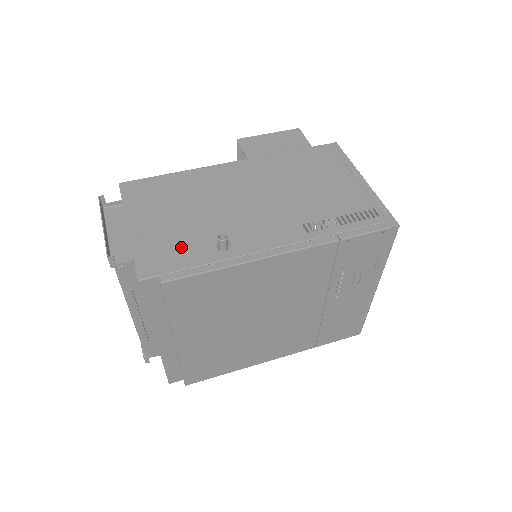
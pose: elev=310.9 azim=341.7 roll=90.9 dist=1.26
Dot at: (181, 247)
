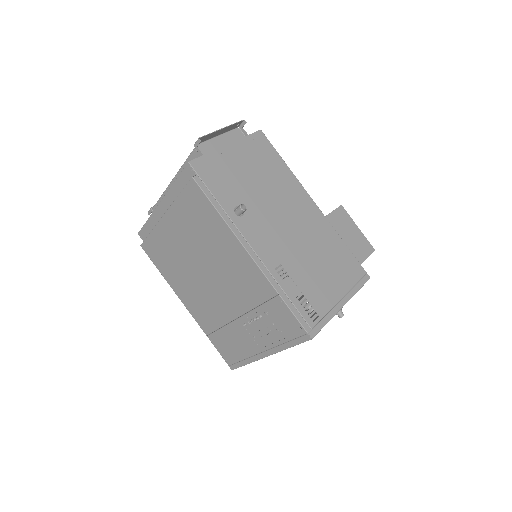
Dot at: (226, 183)
